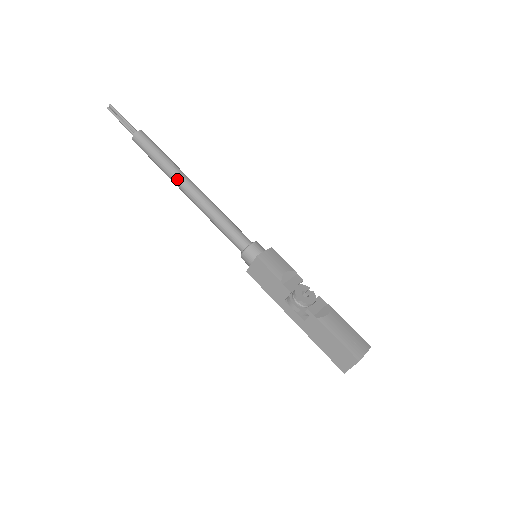
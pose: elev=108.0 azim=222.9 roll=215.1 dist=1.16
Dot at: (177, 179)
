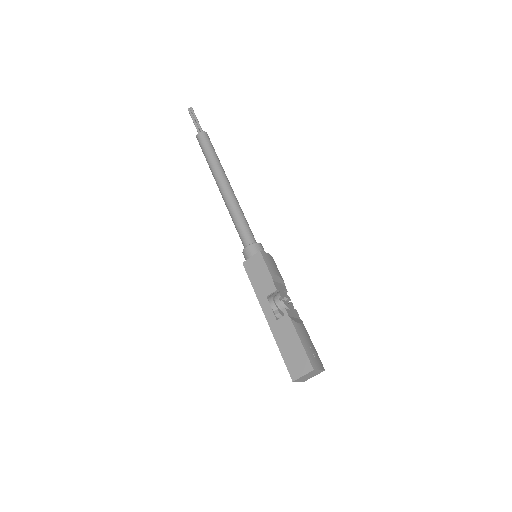
Dot at: (219, 174)
